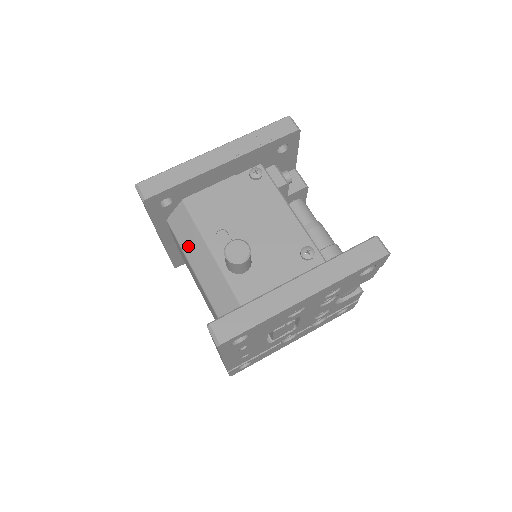
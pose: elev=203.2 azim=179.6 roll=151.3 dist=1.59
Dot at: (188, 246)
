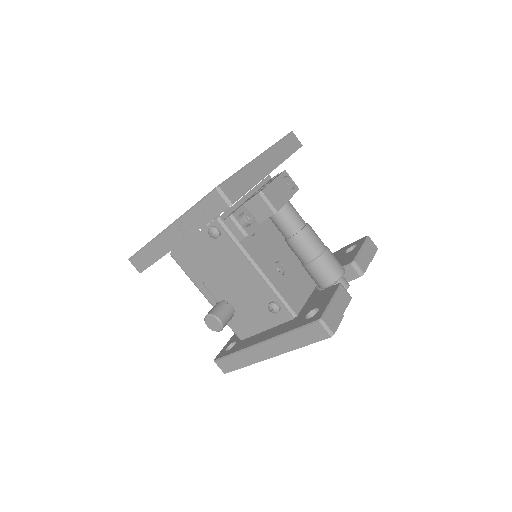
Dot at: occluded
